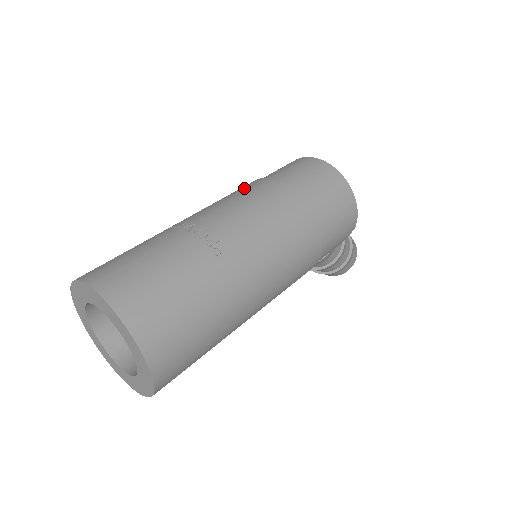
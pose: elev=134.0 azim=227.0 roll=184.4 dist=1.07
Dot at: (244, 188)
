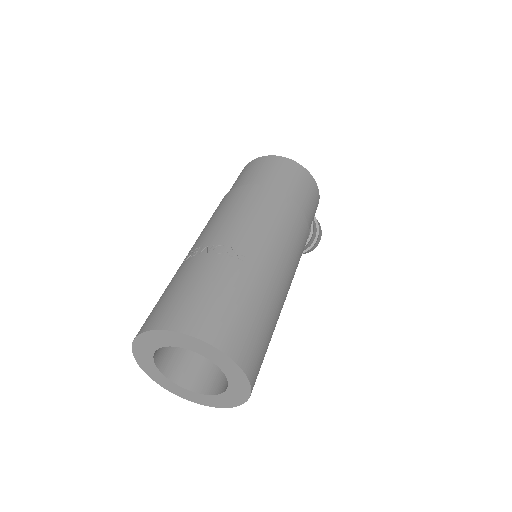
Dot at: (224, 203)
